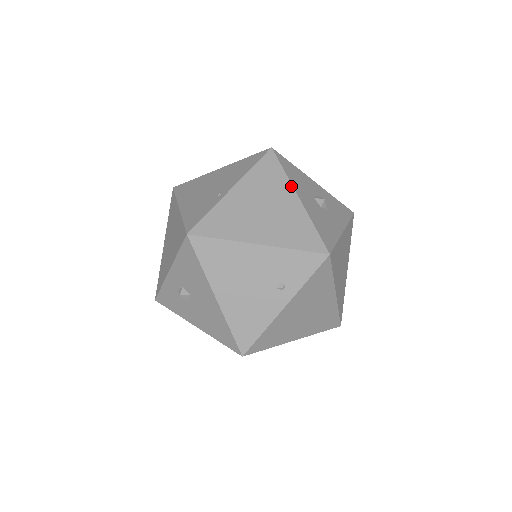
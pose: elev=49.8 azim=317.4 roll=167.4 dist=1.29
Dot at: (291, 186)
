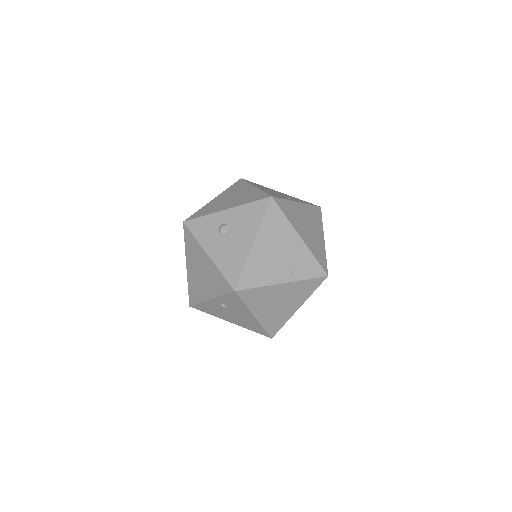
Dot at: (323, 231)
